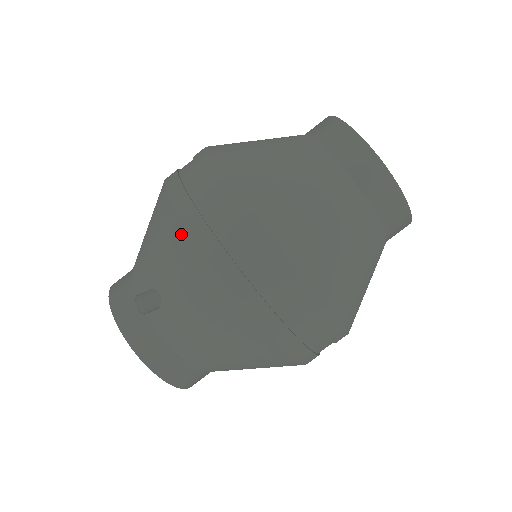
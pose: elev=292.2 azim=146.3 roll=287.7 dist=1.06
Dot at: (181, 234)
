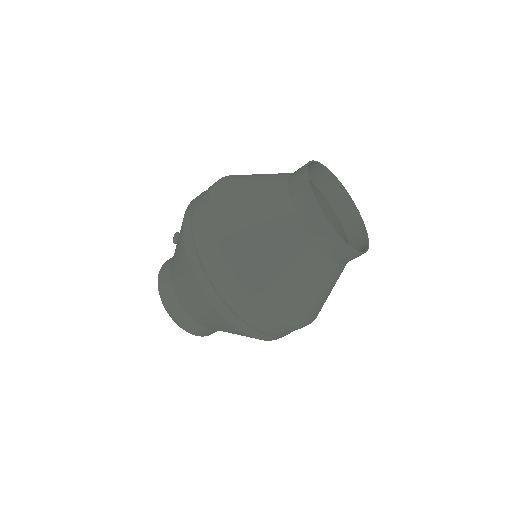
Dot at: occluded
